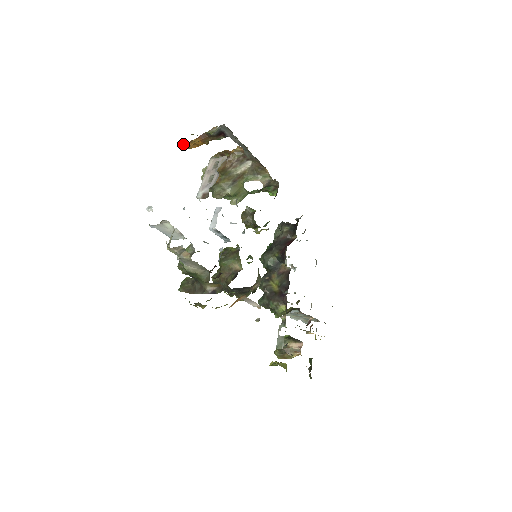
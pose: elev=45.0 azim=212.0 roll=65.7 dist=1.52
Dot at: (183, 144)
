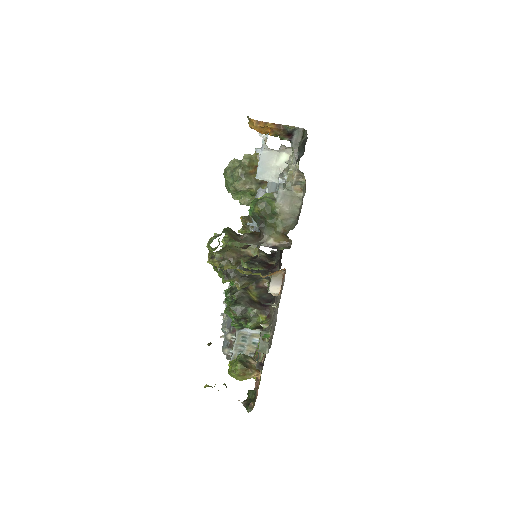
Dot at: (255, 121)
